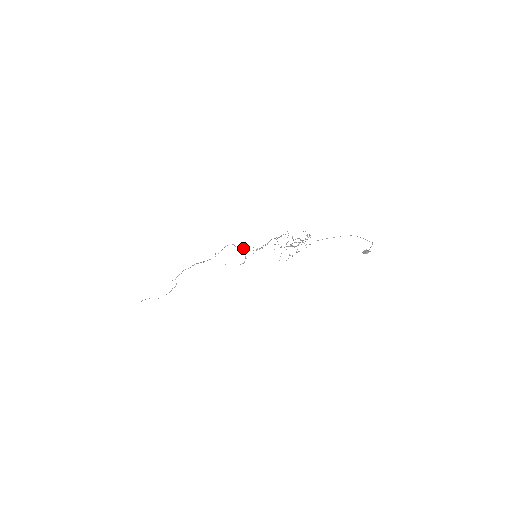
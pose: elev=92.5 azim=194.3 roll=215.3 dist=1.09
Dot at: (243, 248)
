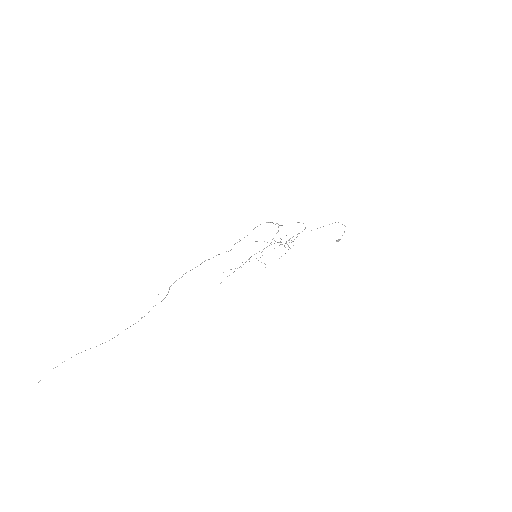
Dot at: occluded
